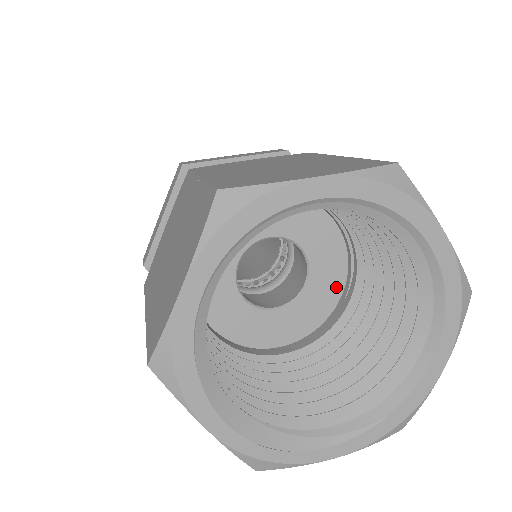
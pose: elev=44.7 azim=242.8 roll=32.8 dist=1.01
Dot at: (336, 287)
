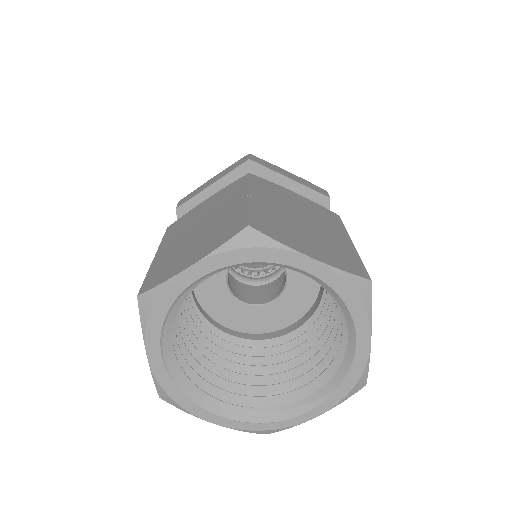
Dot at: occluded
